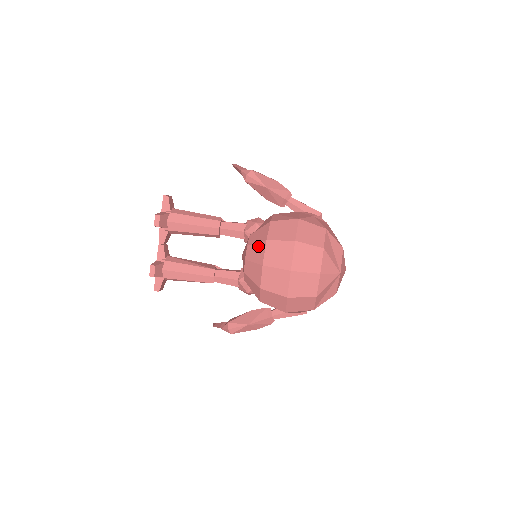
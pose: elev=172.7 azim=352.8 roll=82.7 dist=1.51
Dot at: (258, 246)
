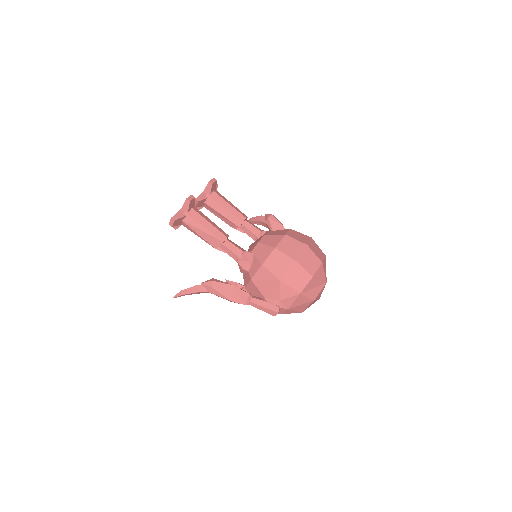
Dot at: (281, 230)
